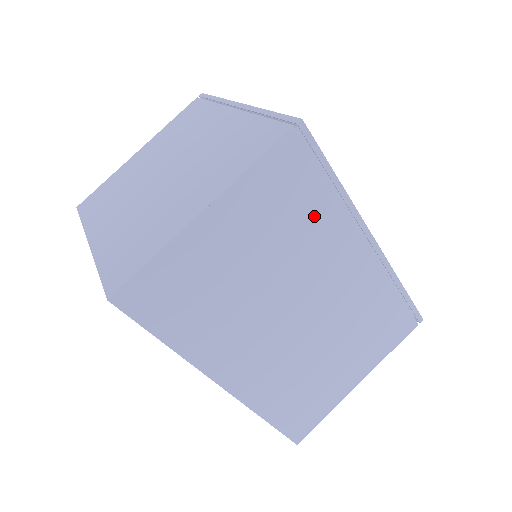
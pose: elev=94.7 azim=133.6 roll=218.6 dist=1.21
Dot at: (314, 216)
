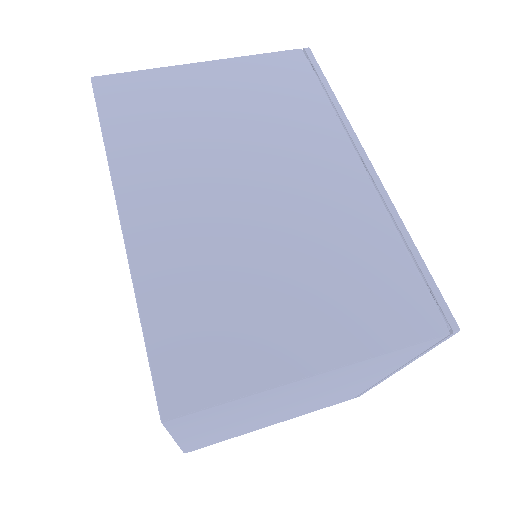
Dot at: (301, 110)
